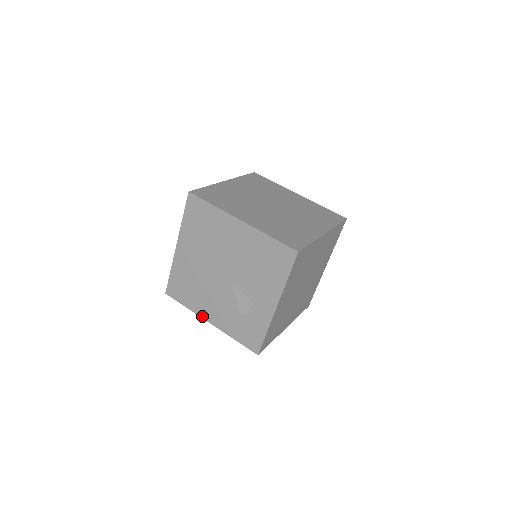
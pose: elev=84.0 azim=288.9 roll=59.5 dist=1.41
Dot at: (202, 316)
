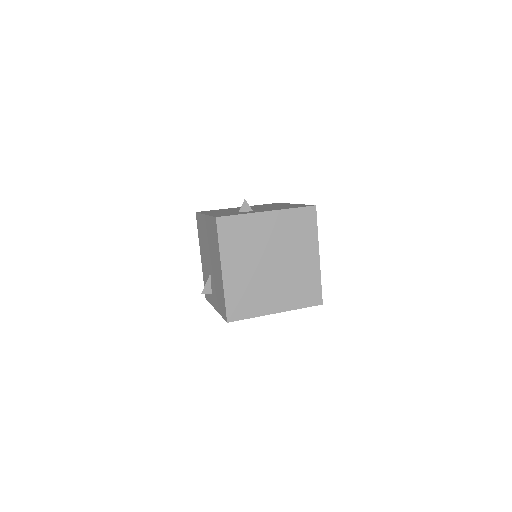
Dot at: occluded
